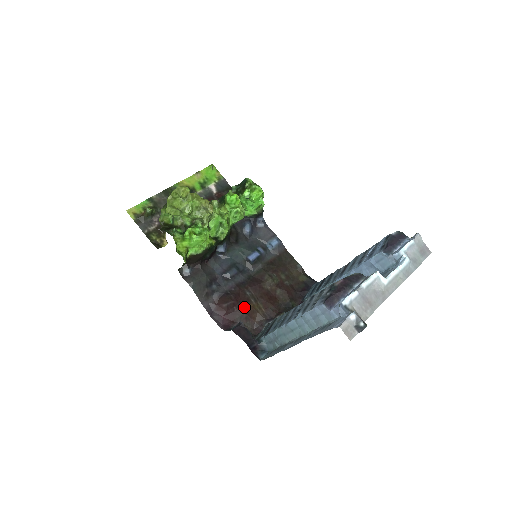
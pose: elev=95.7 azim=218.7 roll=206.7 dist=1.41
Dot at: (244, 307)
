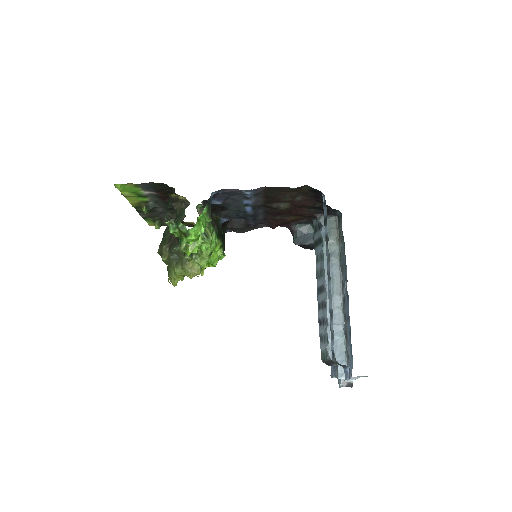
Dot at: occluded
